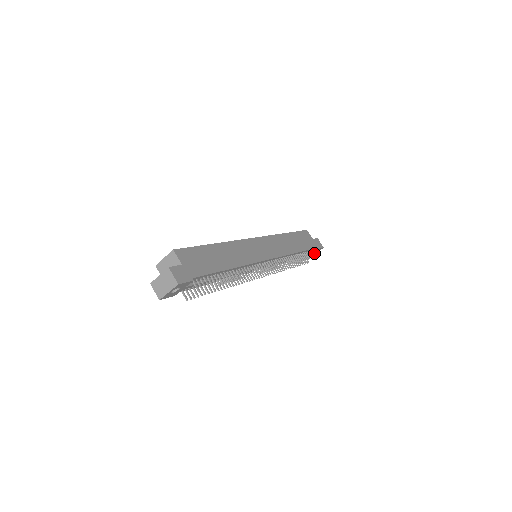
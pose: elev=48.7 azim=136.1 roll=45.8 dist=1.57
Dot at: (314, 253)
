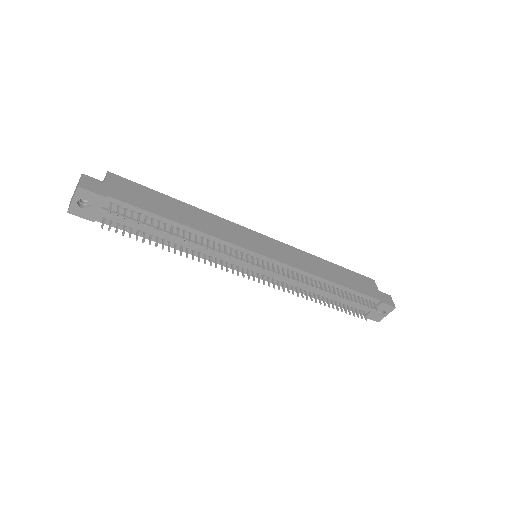
Dot at: occluded
